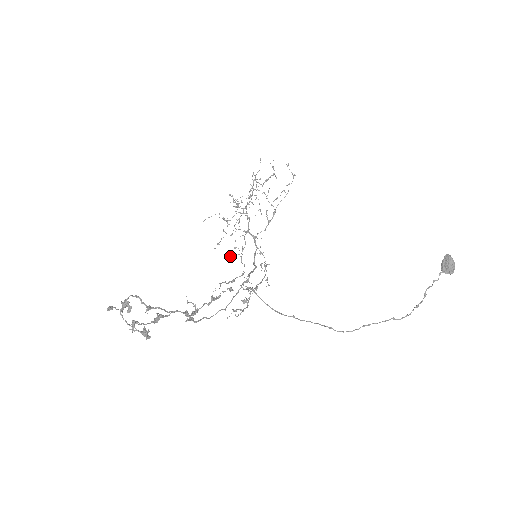
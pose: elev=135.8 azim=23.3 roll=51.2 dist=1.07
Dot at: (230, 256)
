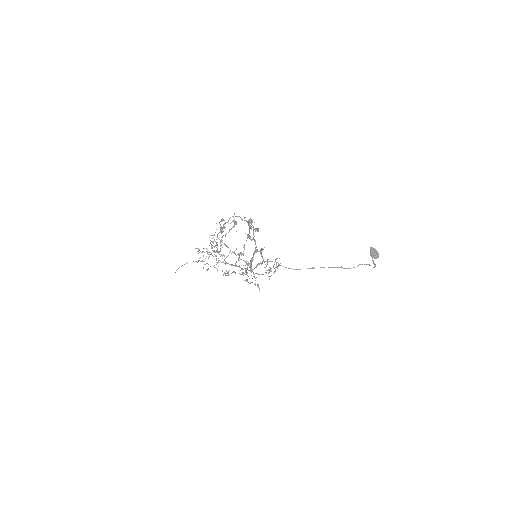
Dot at: (224, 273)
